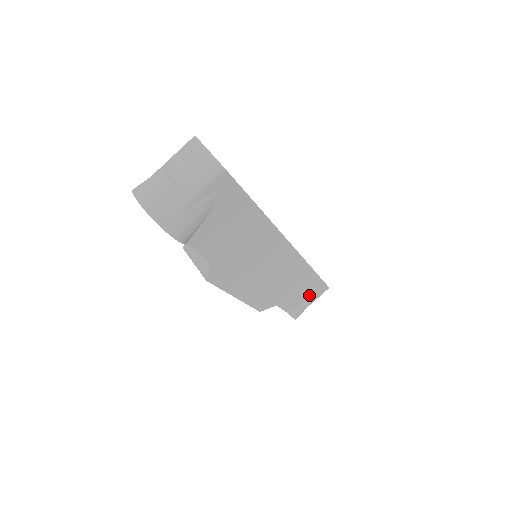
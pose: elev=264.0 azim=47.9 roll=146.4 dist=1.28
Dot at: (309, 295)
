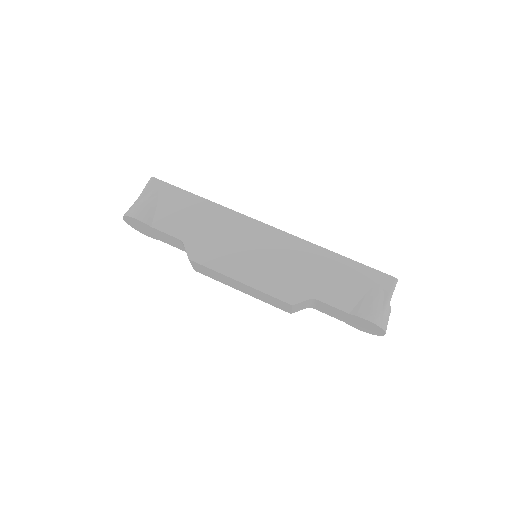
Dot at: (364, 288)
